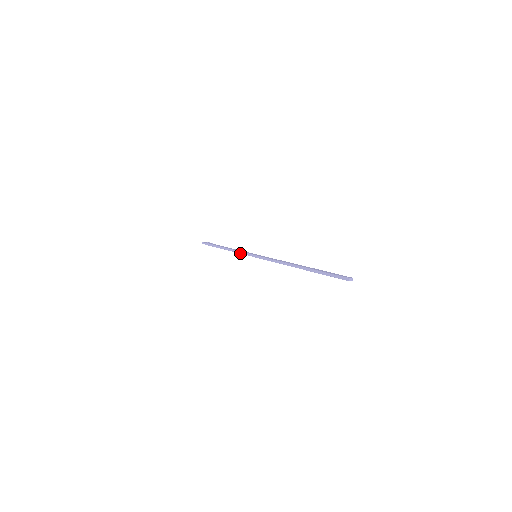
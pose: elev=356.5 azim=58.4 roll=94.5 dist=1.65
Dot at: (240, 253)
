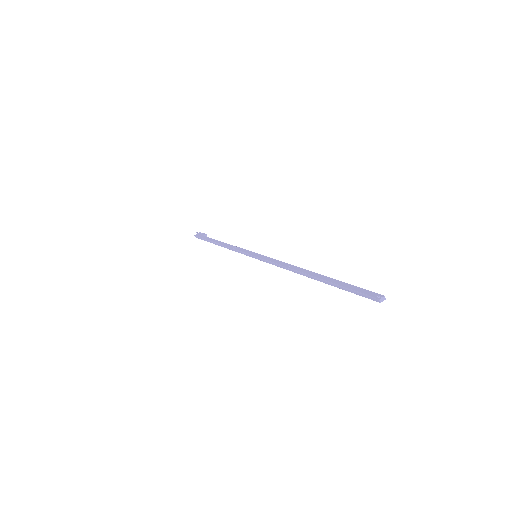
Dot at: occluded
